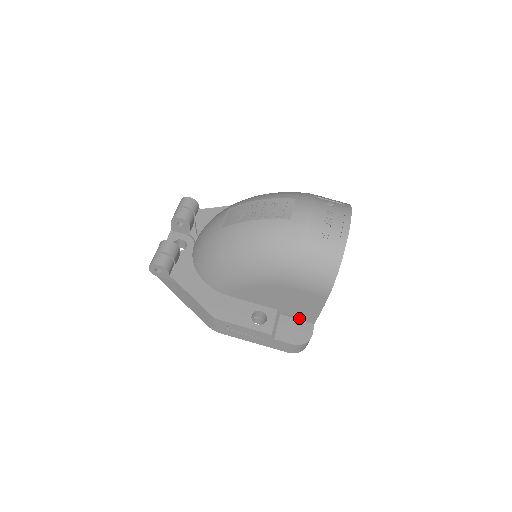
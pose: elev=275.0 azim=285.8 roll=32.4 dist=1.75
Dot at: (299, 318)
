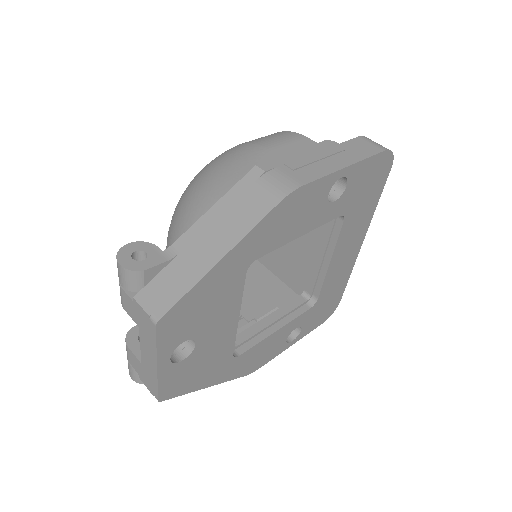
Dot at: occluded
